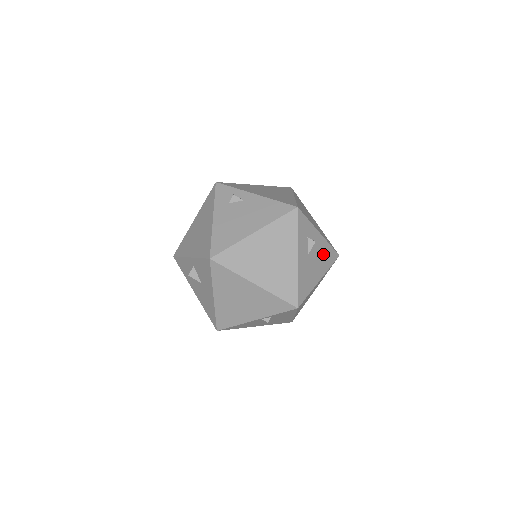
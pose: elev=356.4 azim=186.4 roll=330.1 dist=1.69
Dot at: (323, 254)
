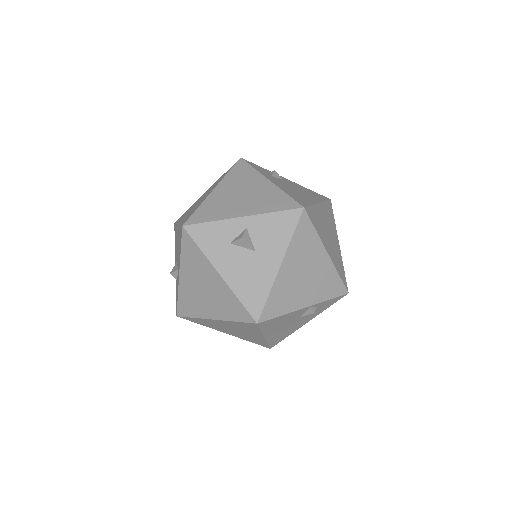
Dot at: occluded
